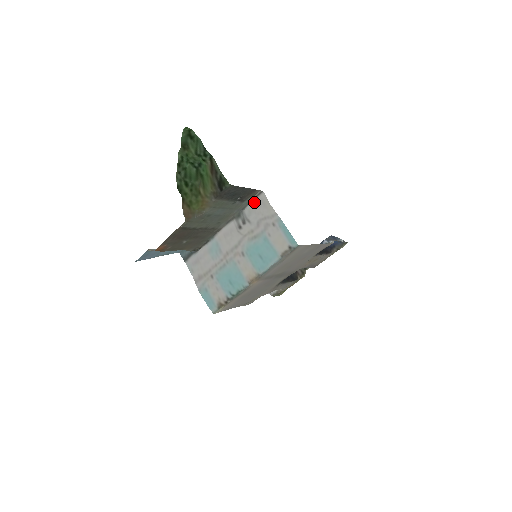
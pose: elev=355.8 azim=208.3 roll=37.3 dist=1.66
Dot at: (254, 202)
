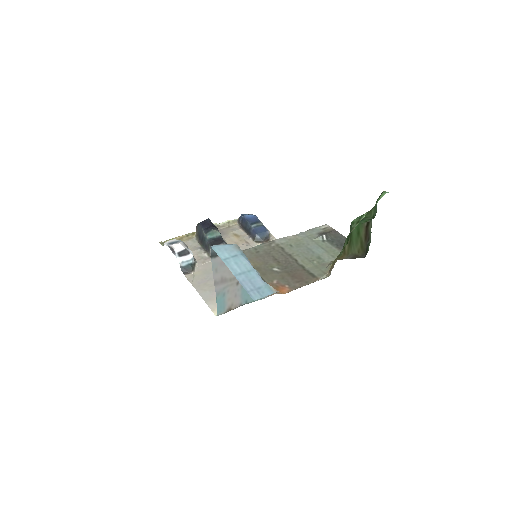
Dot at: (314, 229)
